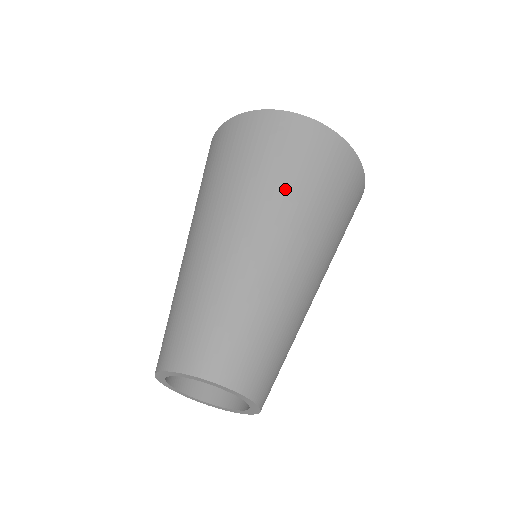
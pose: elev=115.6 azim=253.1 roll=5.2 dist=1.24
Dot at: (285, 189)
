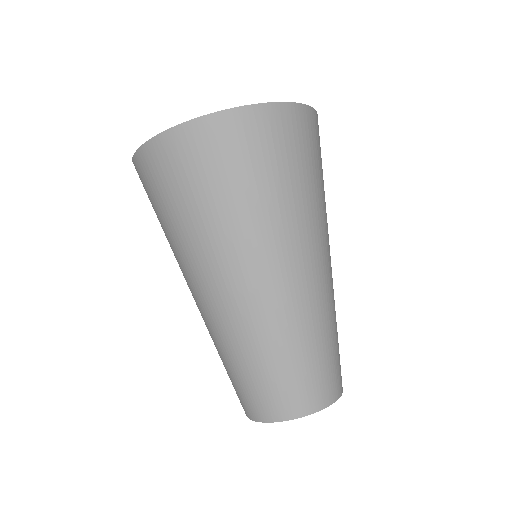
Dot at: (288, 206)
